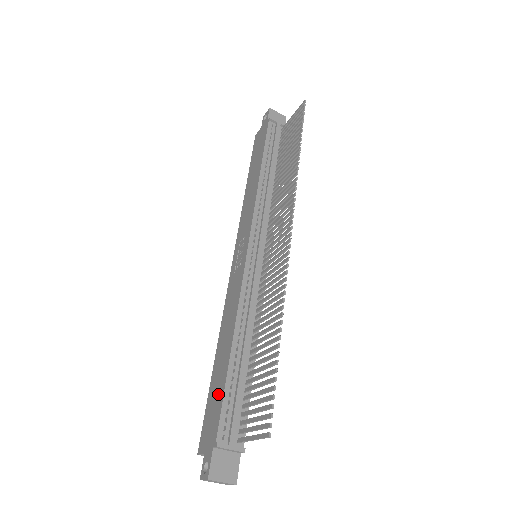
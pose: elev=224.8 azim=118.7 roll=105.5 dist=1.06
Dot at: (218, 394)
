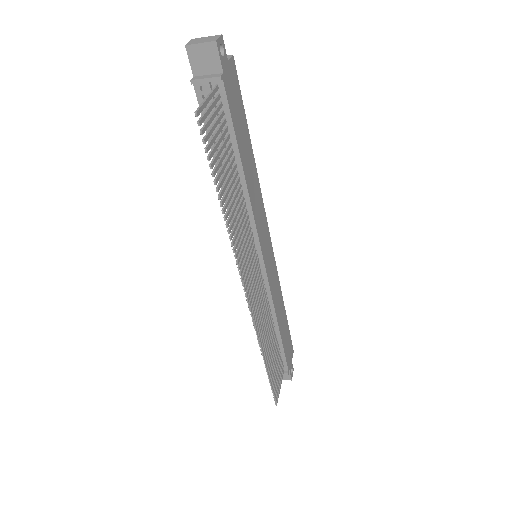
Dot at: occluded
